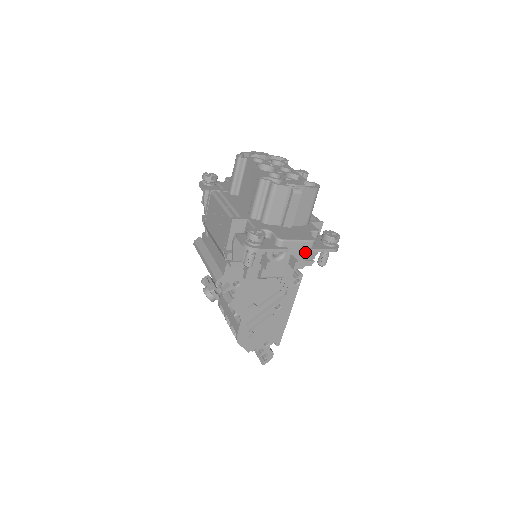
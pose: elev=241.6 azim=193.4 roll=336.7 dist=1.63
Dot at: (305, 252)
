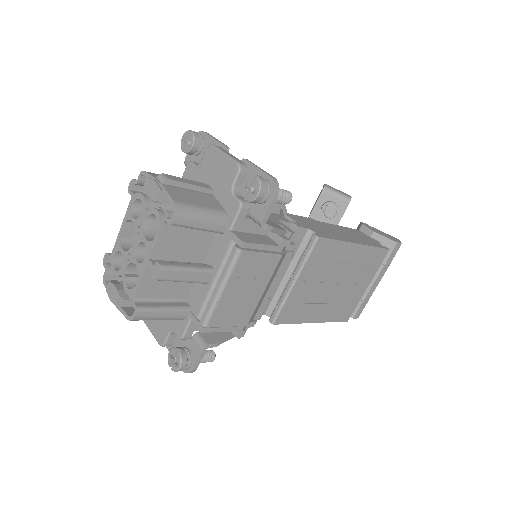
Dot at: occluded
